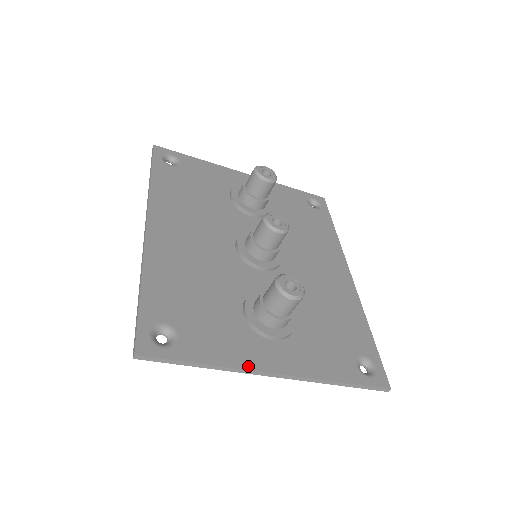
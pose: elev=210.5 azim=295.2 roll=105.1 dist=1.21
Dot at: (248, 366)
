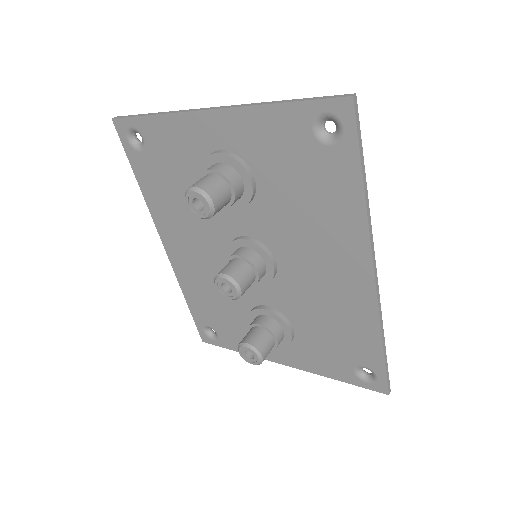
Dot at: occluded
